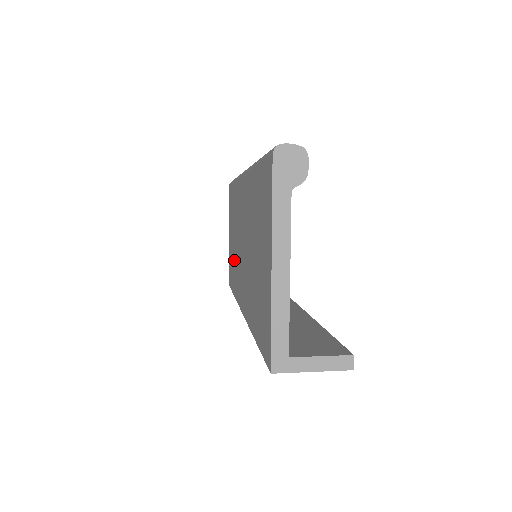
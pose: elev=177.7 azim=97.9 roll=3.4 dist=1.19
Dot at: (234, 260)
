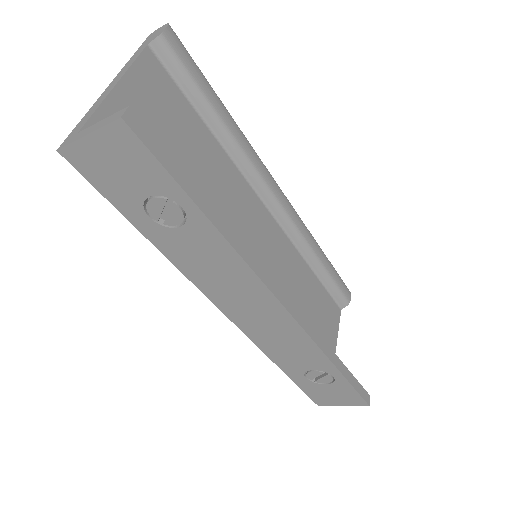
Dot at: occluded
